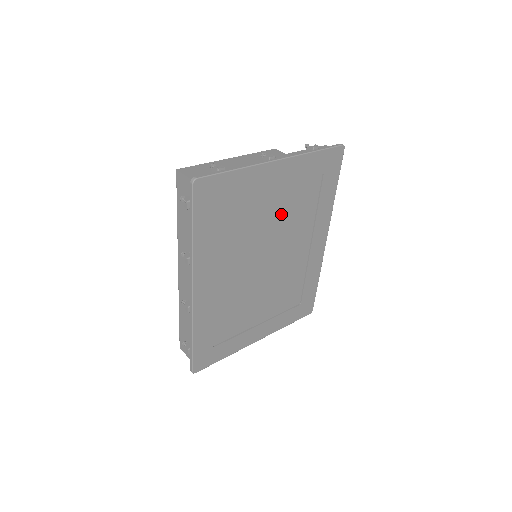
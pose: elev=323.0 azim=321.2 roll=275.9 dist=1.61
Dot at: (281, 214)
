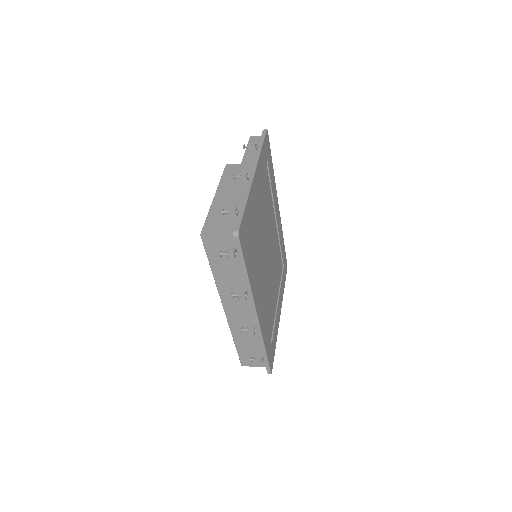
Dot at: (263, 212)
